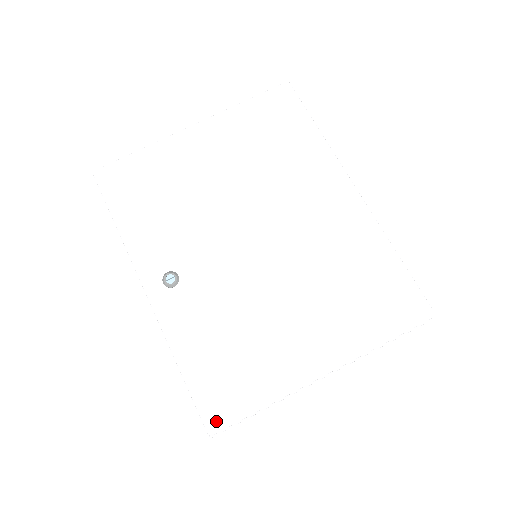
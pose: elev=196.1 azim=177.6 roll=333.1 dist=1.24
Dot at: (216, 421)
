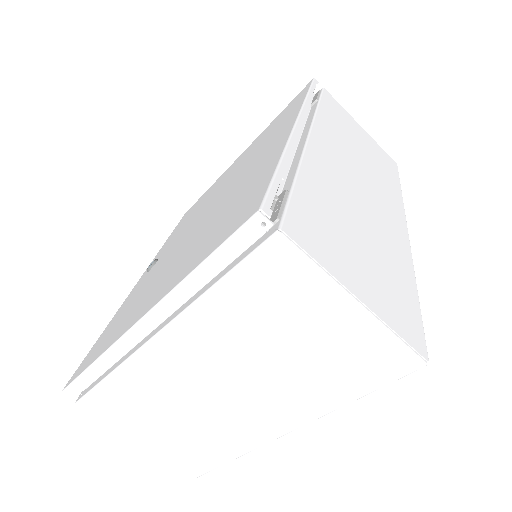
Dot at: (73, 377)
